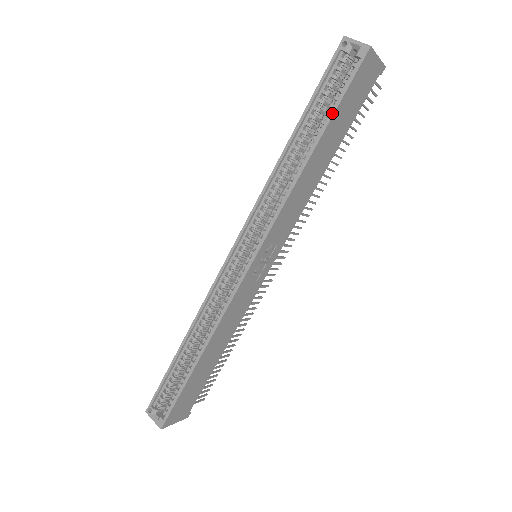
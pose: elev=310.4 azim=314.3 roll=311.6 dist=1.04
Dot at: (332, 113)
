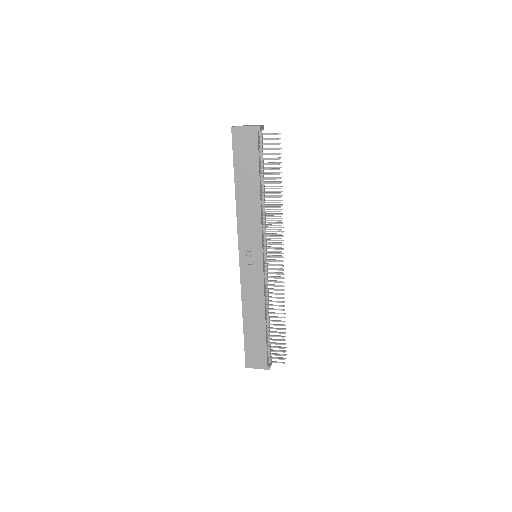
Dot at: (234, 166)
